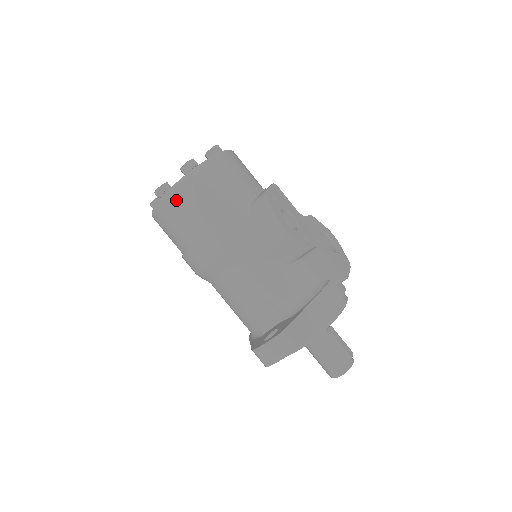
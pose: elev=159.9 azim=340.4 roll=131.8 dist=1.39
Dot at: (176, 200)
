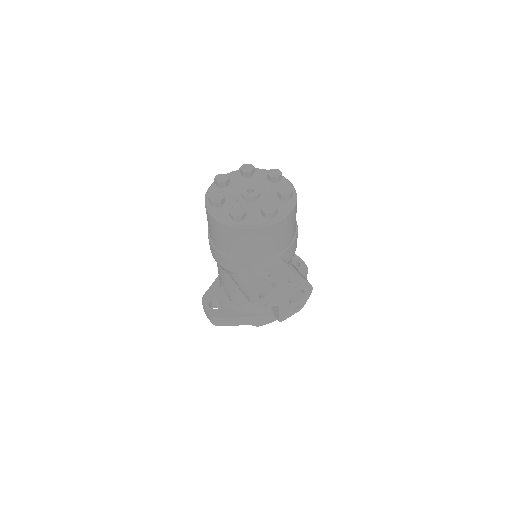
Dot at: (213, 222)
